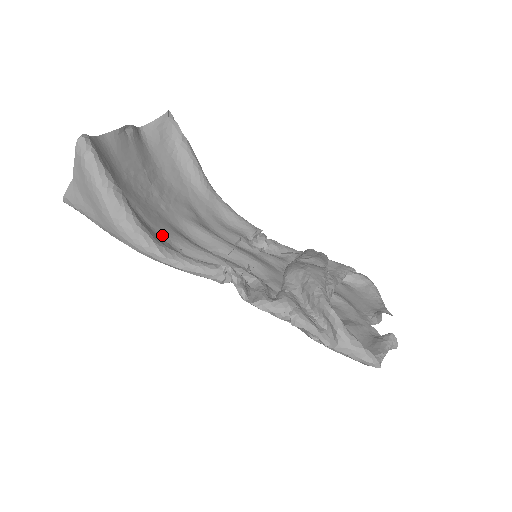
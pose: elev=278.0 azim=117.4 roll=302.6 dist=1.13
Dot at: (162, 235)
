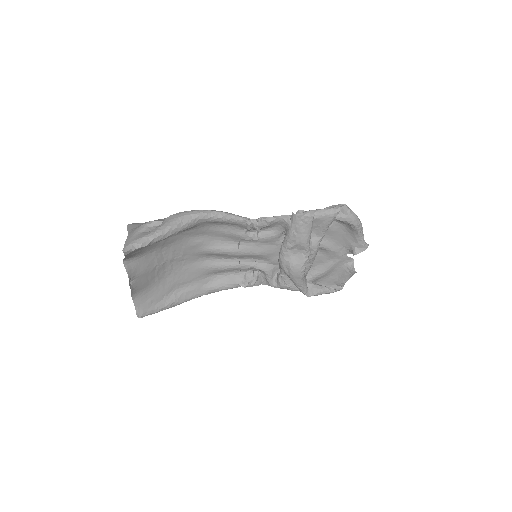
Dot at: (200, 278)
